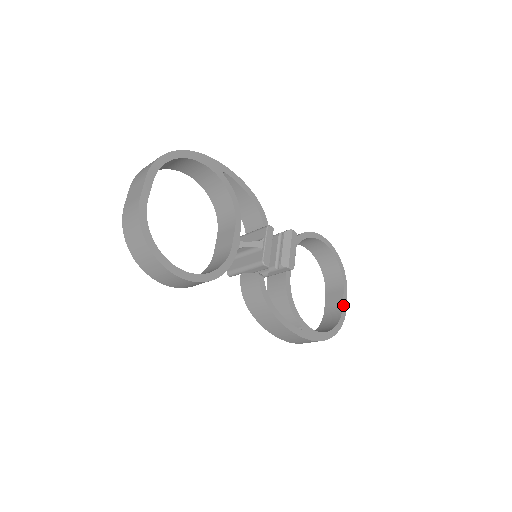
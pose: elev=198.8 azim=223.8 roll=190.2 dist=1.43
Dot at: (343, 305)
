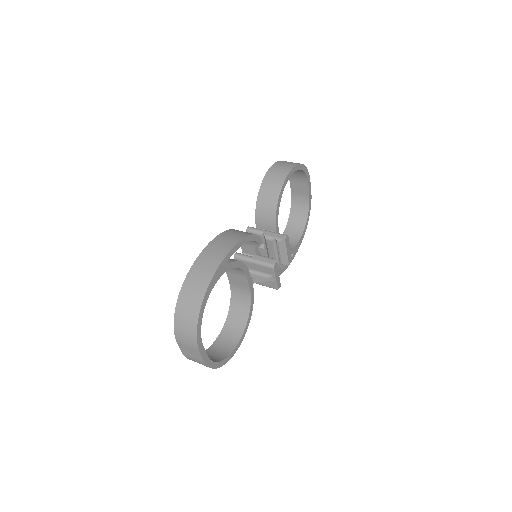
Dot at: (309, 195)
